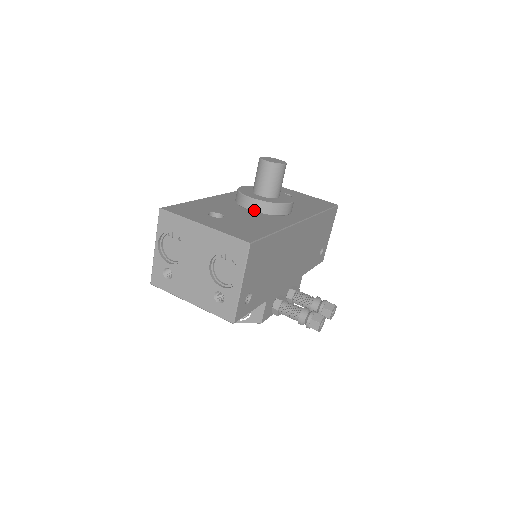
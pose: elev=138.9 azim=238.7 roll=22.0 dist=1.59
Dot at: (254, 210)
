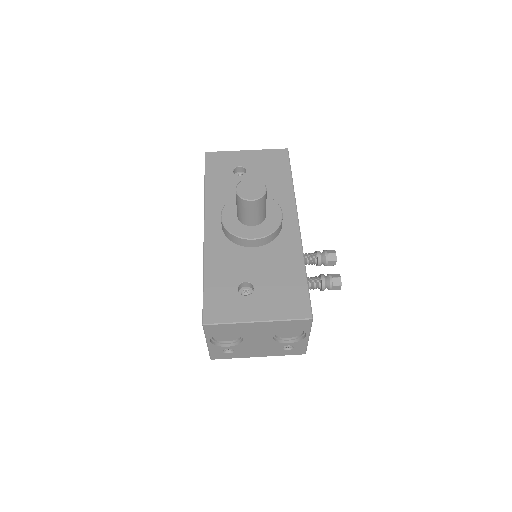
Dot at: (259, 246)
